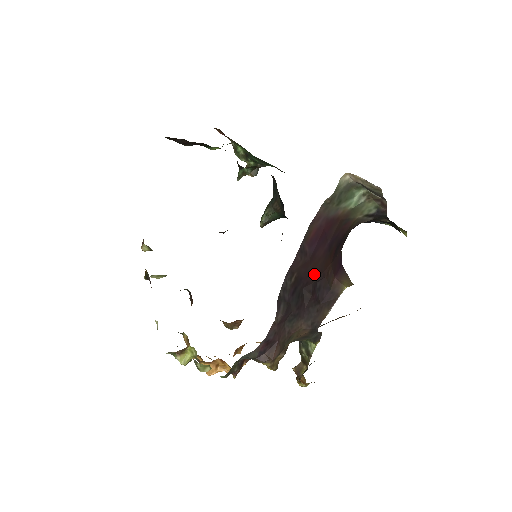
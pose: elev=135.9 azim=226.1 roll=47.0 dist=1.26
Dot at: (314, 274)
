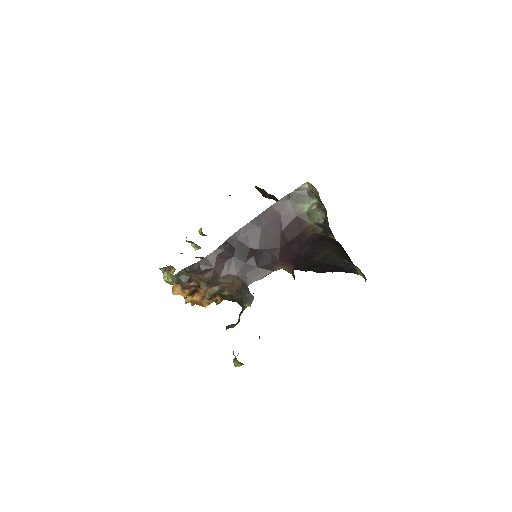
Dot at: (262, 243)
